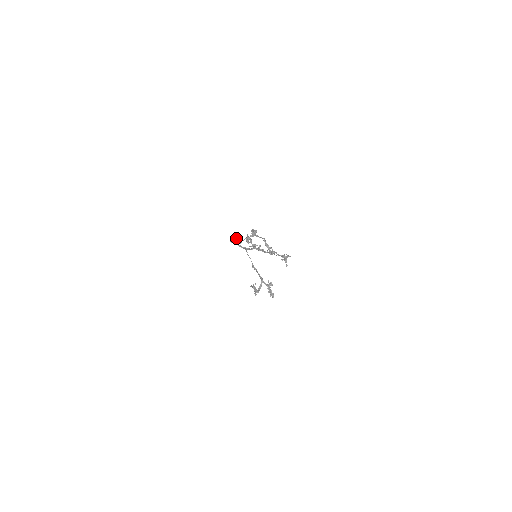
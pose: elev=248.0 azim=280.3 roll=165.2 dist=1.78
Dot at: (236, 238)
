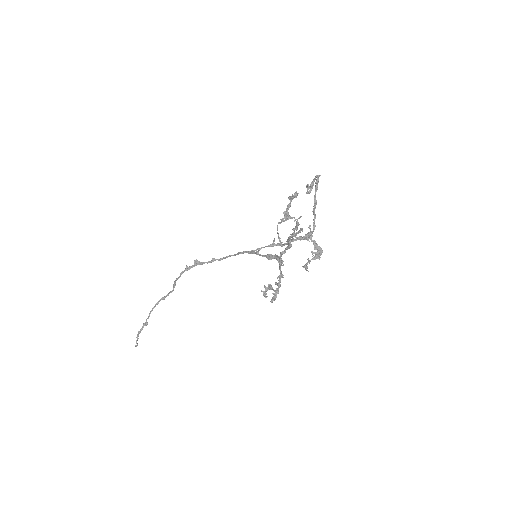
Dot at: occluded
